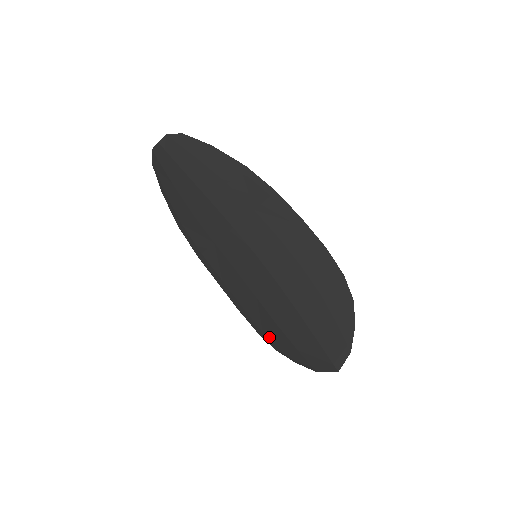
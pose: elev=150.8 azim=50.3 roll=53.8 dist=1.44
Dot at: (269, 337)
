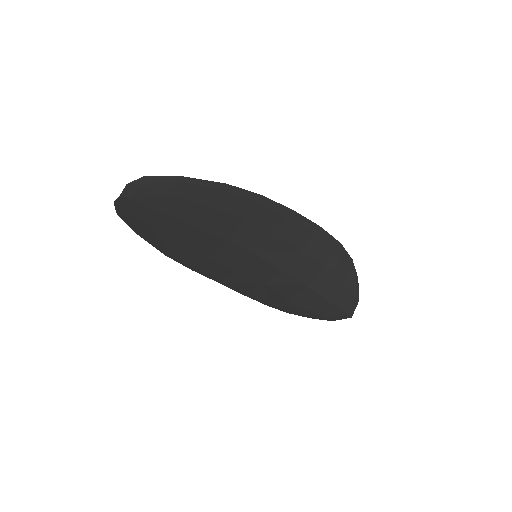
Dot at: (280, 307)
